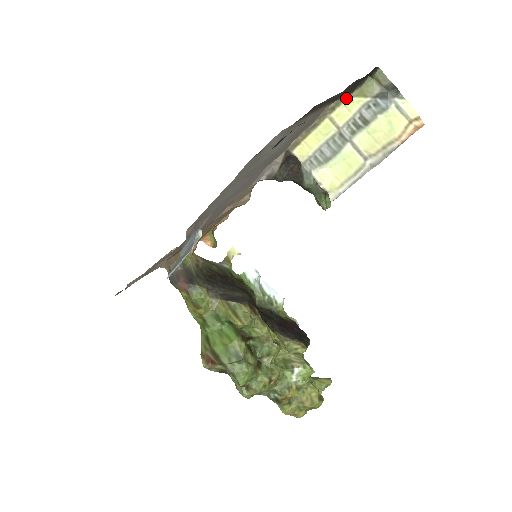
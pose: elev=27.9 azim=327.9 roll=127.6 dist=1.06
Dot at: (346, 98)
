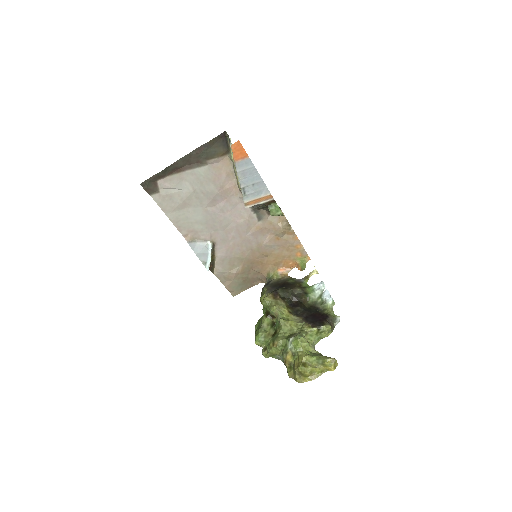
Dot at: (230, 152)
